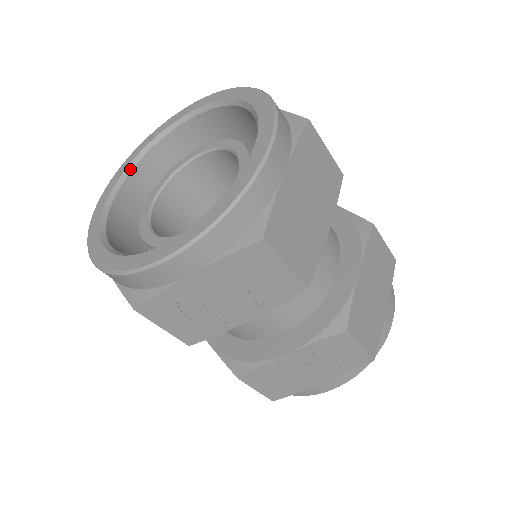
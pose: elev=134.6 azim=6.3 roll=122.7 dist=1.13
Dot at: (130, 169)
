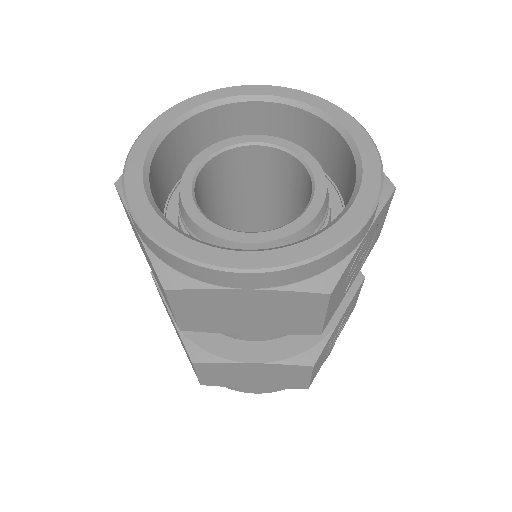
Dot at: (147, 183)
